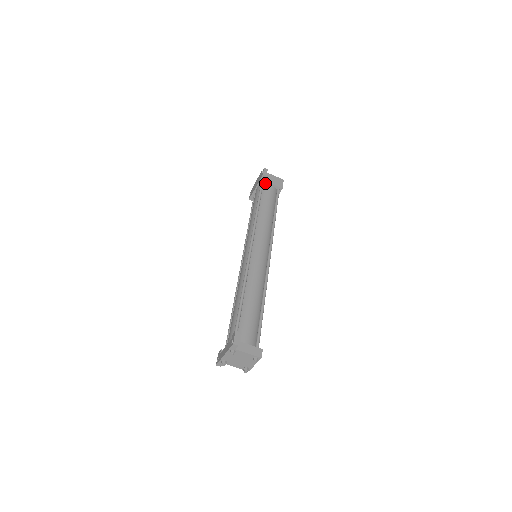
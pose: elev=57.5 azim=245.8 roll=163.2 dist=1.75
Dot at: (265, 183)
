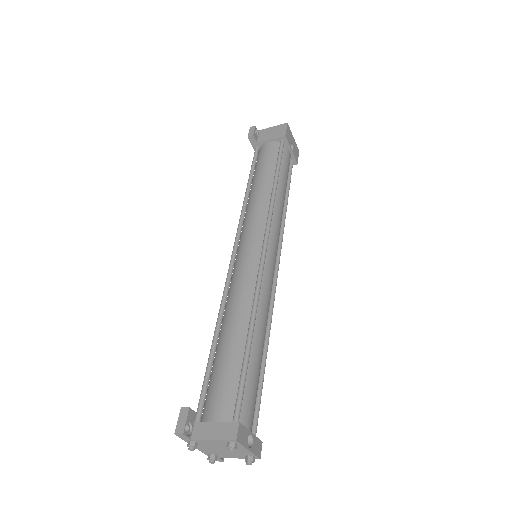
Dot at: (261, 145)
